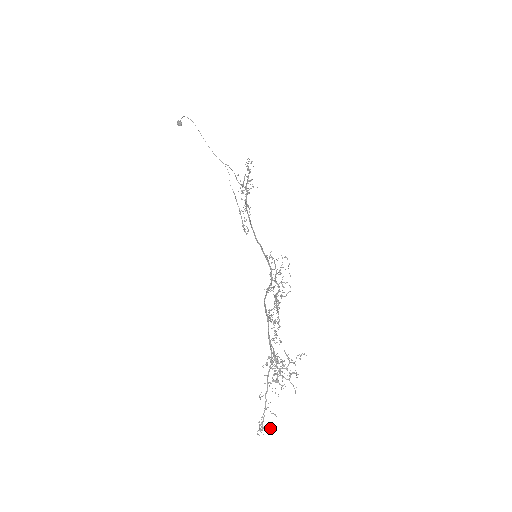
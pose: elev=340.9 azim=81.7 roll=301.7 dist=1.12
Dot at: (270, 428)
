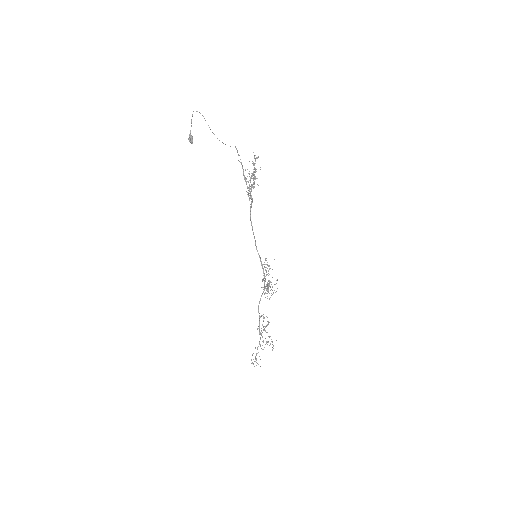
Dot at: occluded
